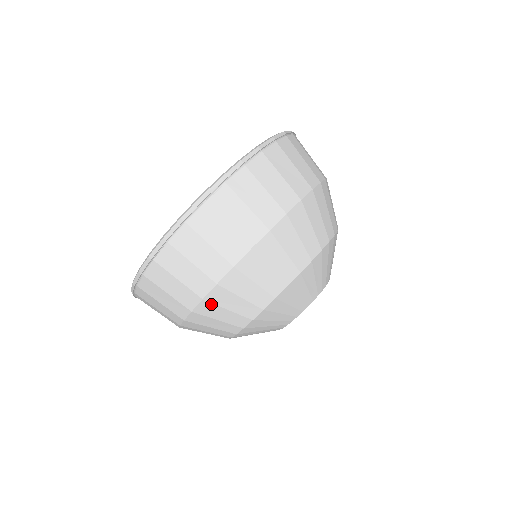
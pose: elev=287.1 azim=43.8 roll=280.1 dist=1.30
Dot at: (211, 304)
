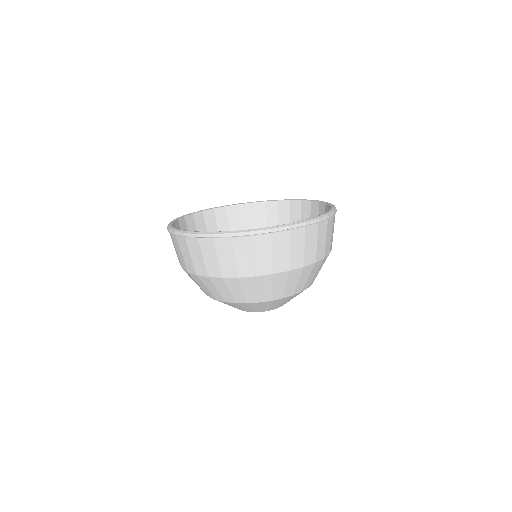
Dot at: (211, 281)
